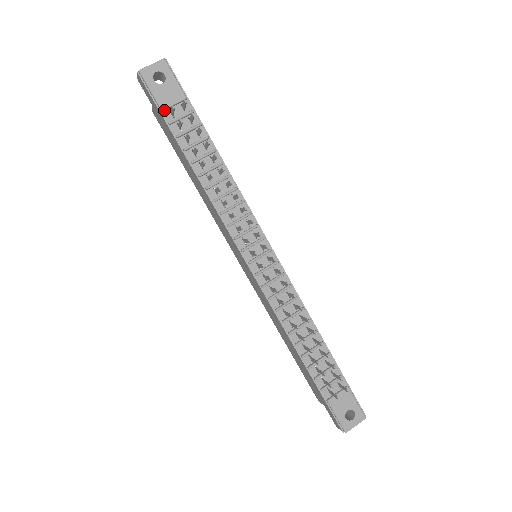
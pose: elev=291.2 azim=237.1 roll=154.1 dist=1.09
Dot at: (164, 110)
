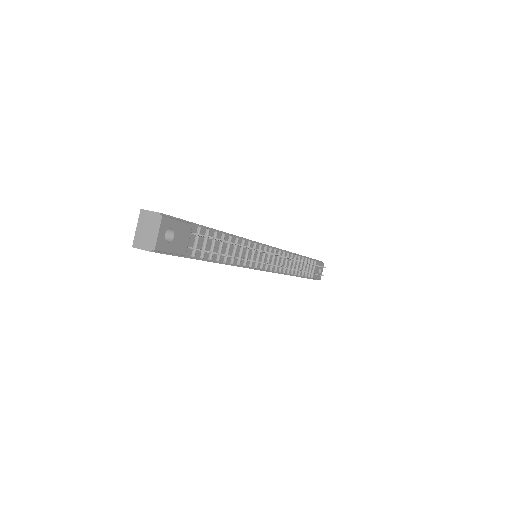
Dot at: (185, 253)
